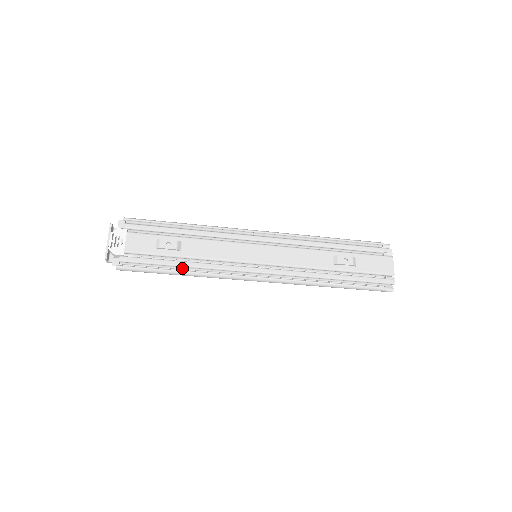
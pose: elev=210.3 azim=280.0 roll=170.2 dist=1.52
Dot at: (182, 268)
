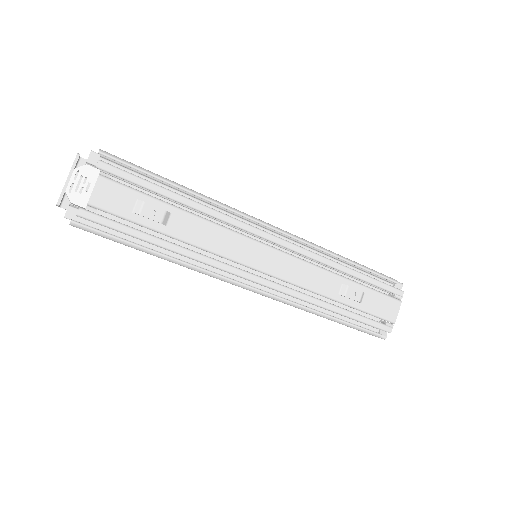
Dot at: occluded
